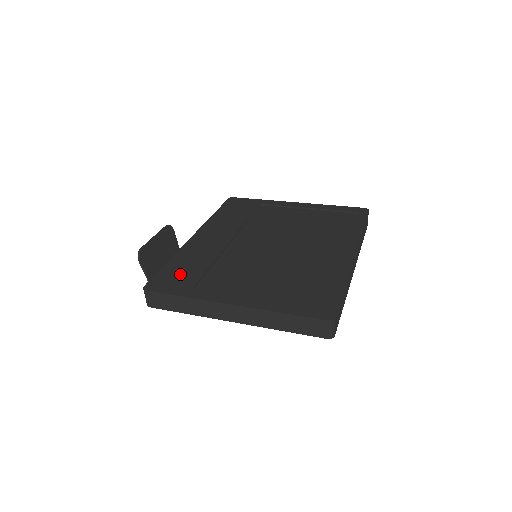
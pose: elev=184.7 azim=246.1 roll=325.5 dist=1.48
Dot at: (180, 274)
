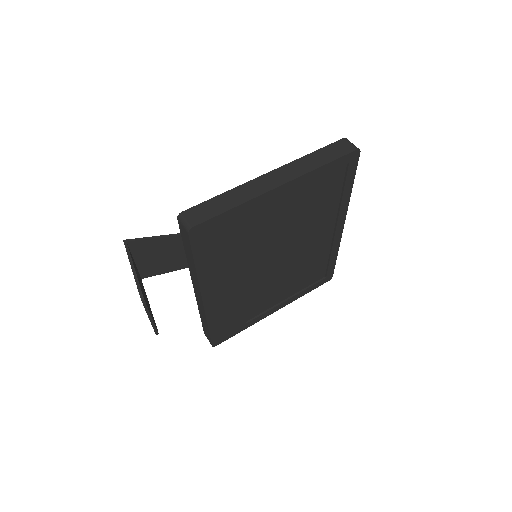
Dot at: (229, 326)
